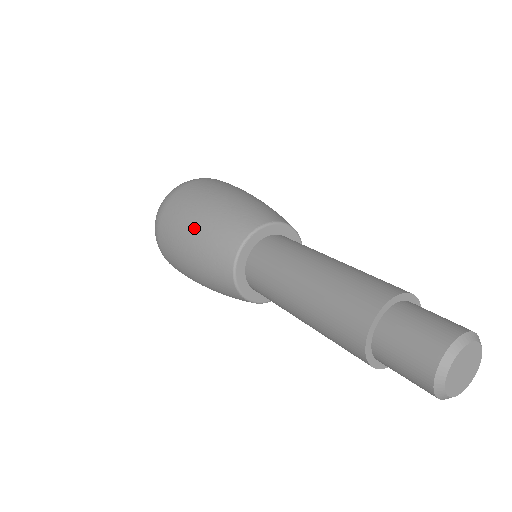
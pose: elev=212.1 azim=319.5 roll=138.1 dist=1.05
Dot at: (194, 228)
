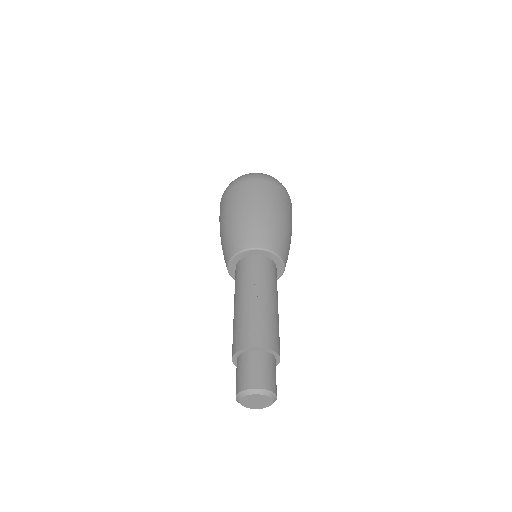
Dot at: occluded
